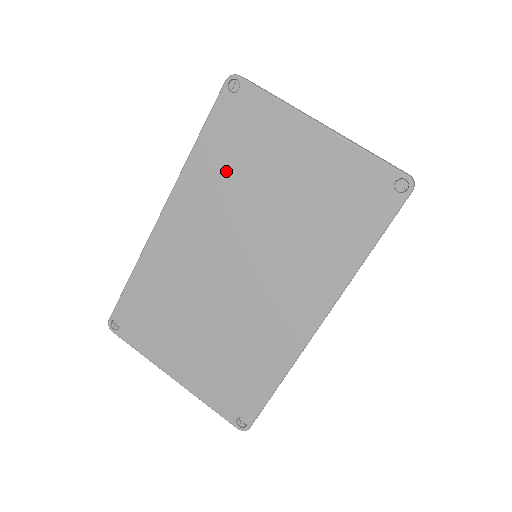
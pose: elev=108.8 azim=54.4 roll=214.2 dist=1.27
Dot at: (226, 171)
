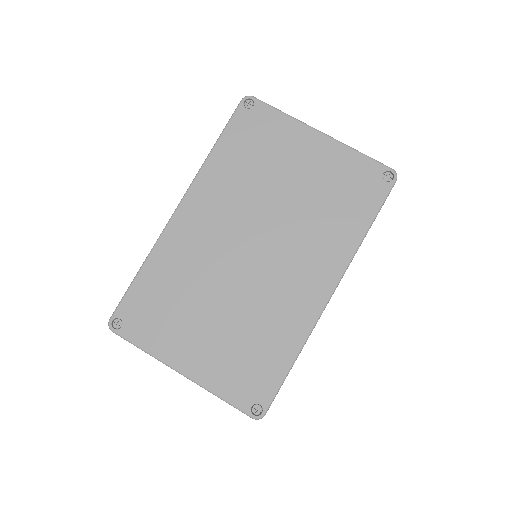
Dot at: (242, 169)
